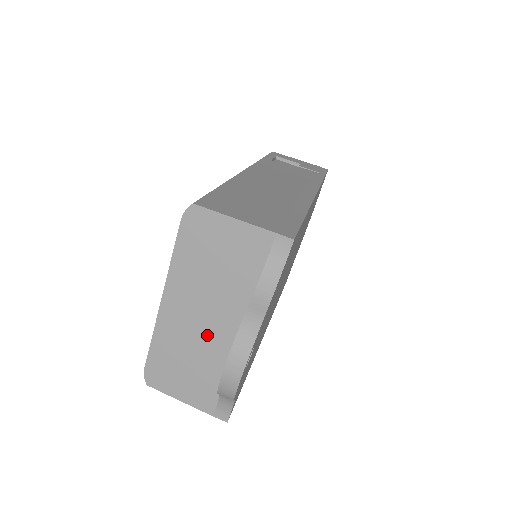
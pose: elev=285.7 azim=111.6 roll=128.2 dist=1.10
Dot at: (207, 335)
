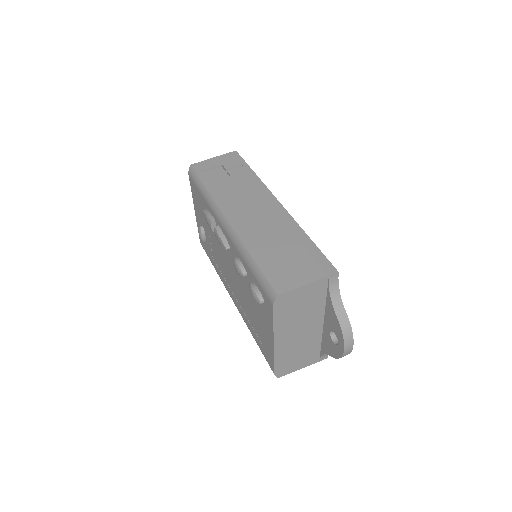
Dot at: (305, 337)
